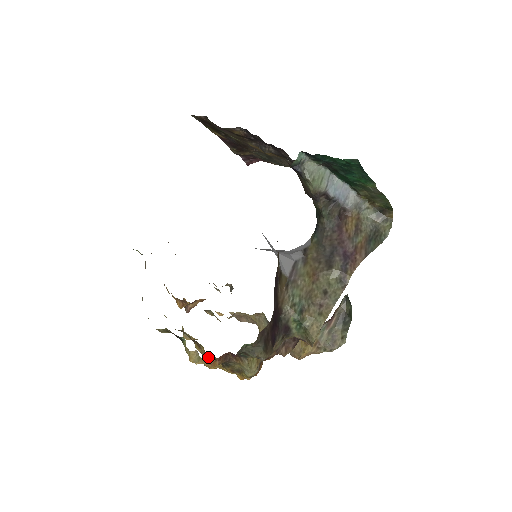
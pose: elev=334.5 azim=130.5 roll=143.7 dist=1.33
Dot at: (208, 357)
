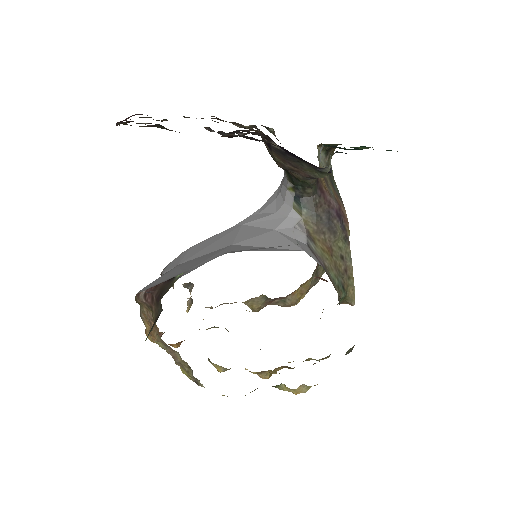
Dot at: (271, 372)
